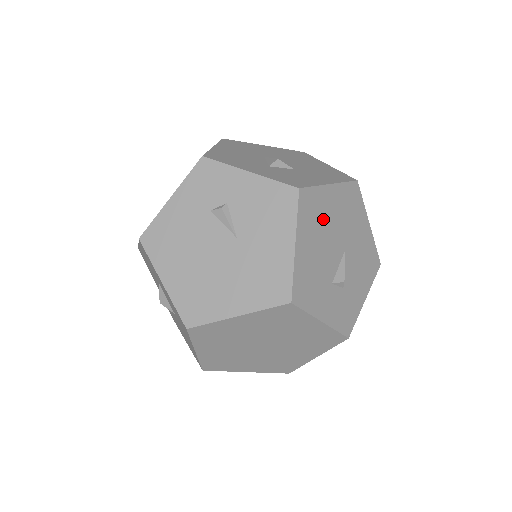
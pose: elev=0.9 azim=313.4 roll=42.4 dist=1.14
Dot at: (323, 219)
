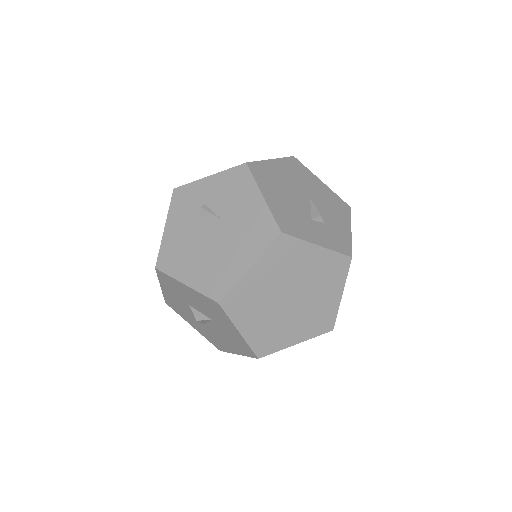
Dot at: (278, 180)
